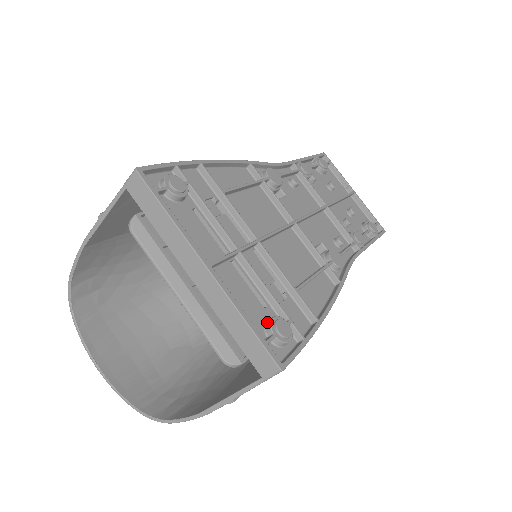
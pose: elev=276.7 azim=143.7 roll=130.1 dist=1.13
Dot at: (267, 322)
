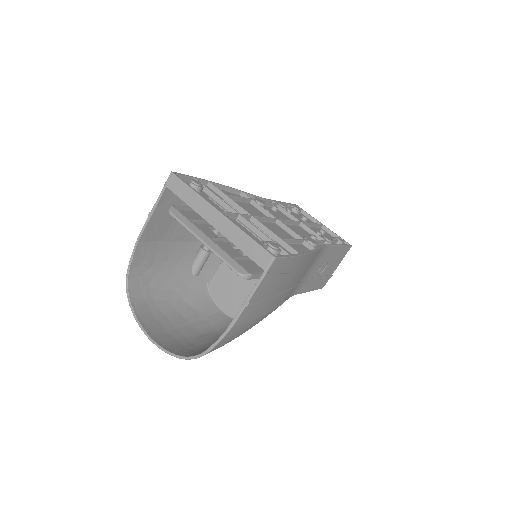
Dot at: (262, 243)
